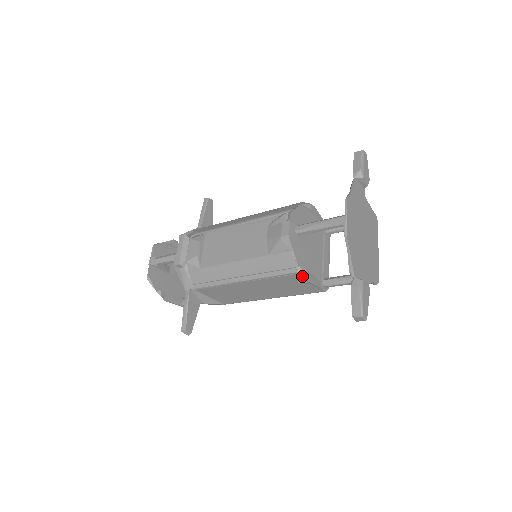
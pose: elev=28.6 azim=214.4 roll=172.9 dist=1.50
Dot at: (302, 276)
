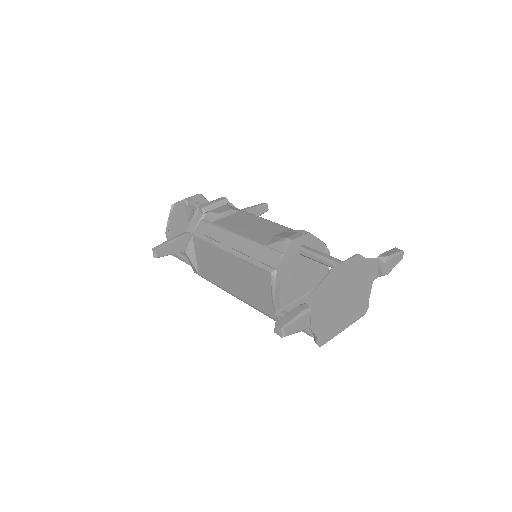
Dot at: (272, 280)
